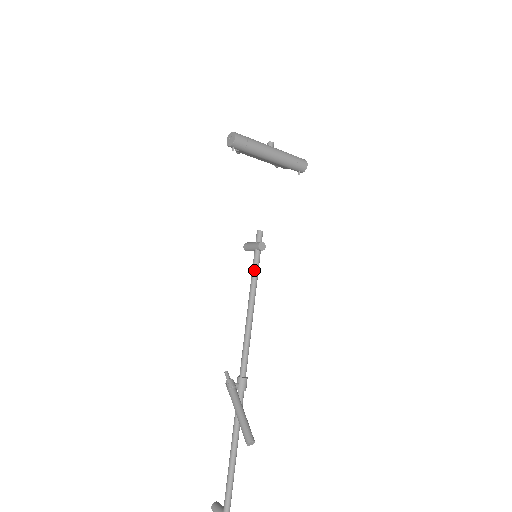
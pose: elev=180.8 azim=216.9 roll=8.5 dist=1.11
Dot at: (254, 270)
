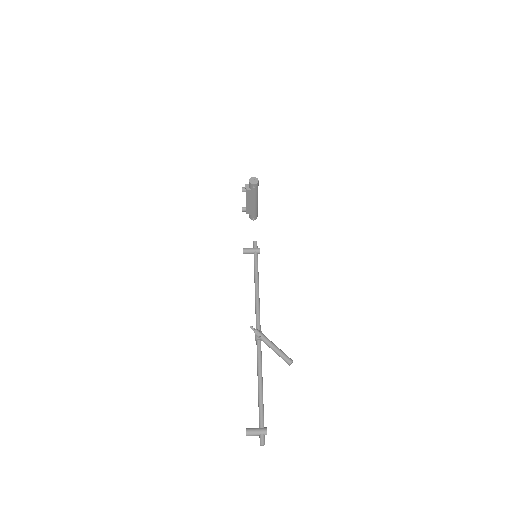
Dot at: (257, 264)
